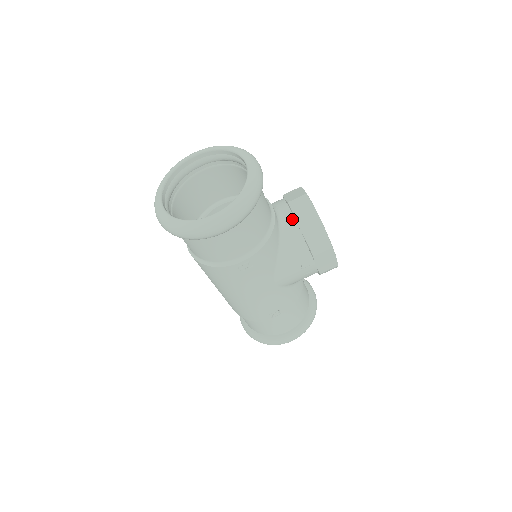
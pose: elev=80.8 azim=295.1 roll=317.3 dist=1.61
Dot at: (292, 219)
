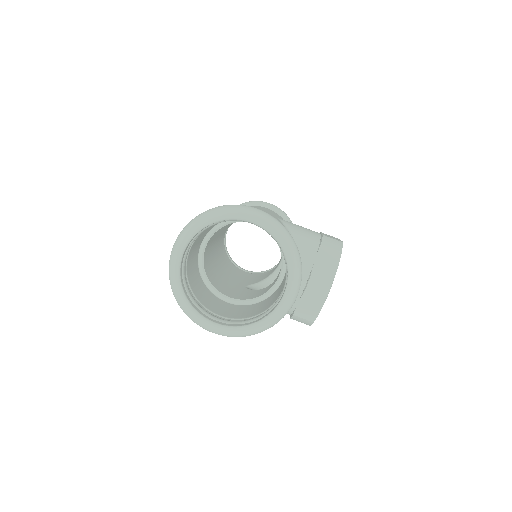
Dot at: (300, 292)
